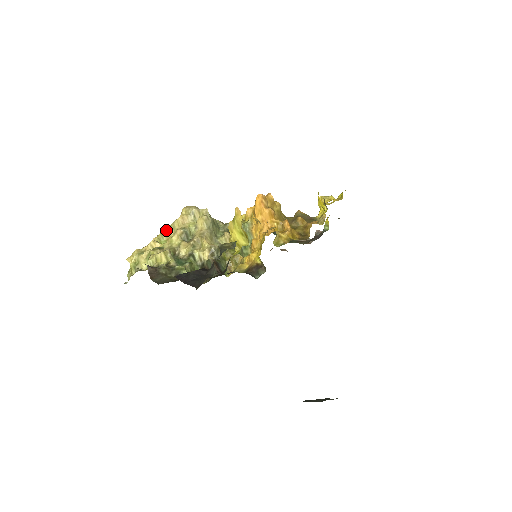
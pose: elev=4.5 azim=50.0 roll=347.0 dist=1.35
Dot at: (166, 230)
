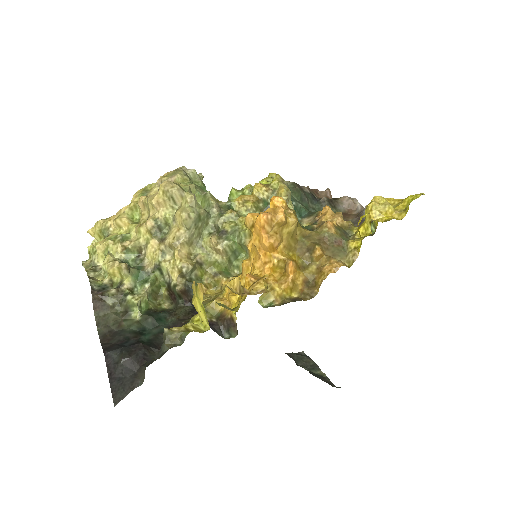
Dot at: (139, 203)
